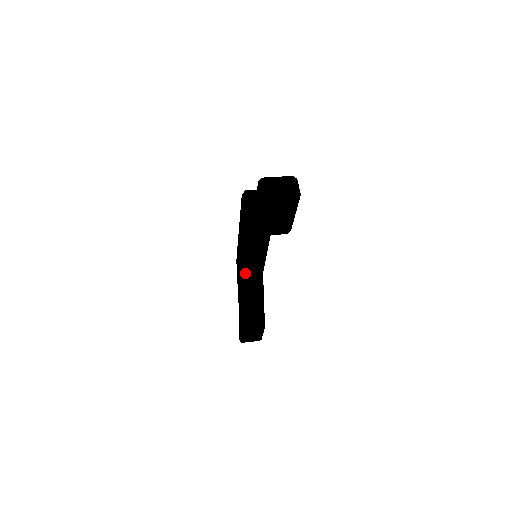
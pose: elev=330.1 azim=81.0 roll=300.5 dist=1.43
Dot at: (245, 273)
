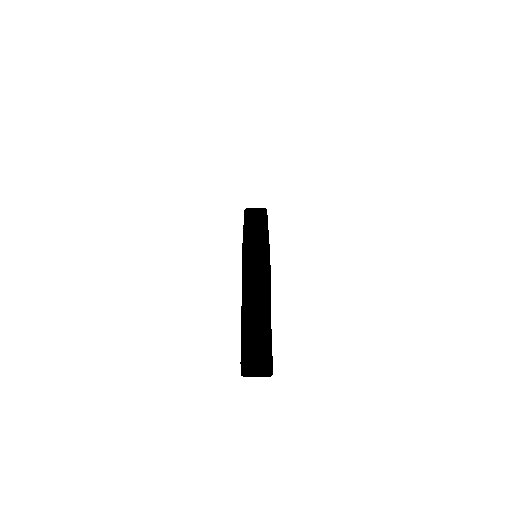
Dot at: occluded
